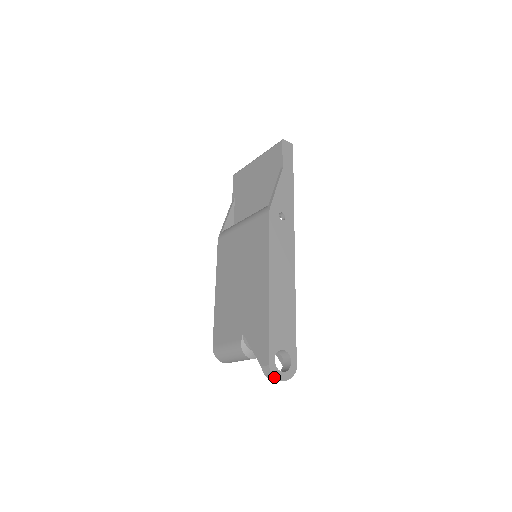
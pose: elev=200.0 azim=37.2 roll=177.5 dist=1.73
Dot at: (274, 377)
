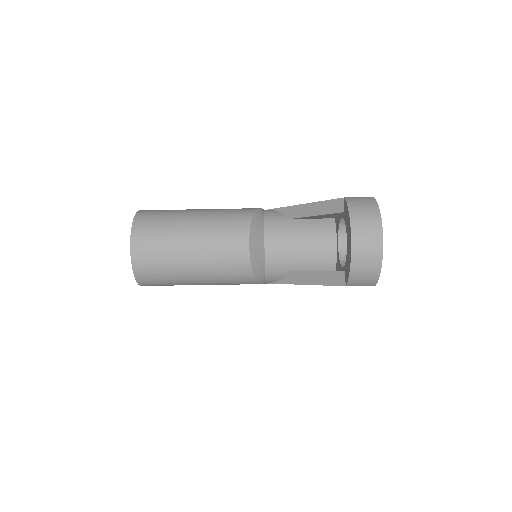
Dot at: (376, 214)
